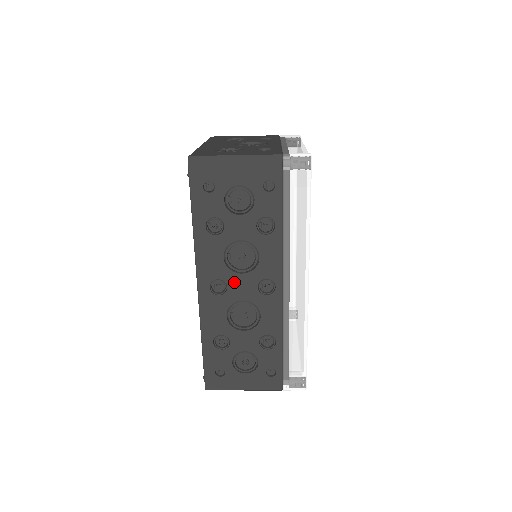
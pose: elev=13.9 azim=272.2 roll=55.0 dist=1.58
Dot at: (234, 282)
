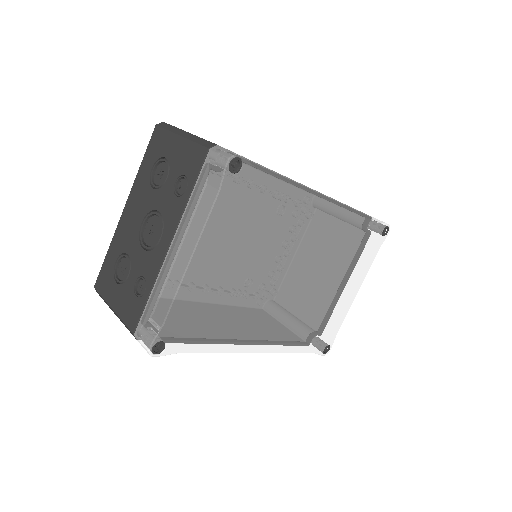
Dot at: occluded
